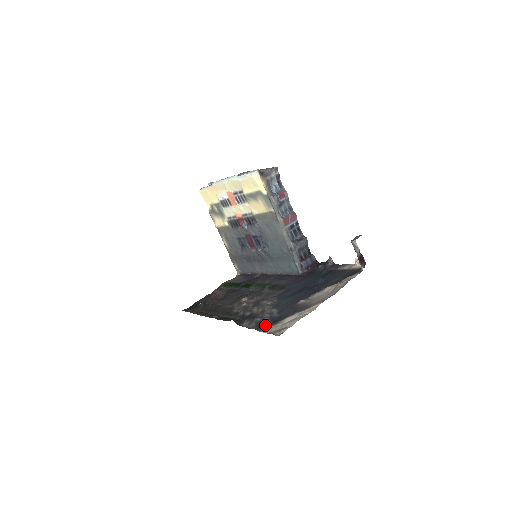
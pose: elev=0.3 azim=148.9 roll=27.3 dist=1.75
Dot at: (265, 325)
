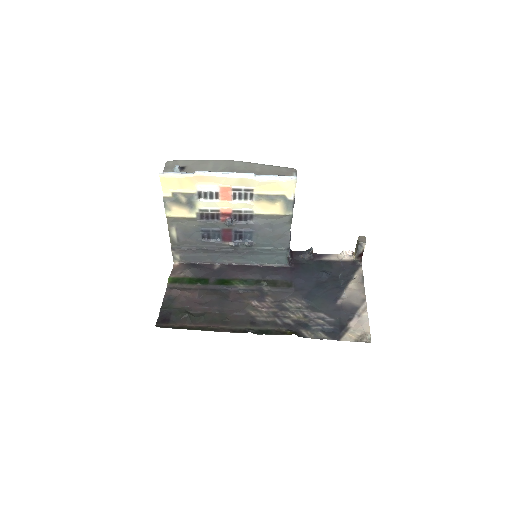
Dot at: (337, 333)
